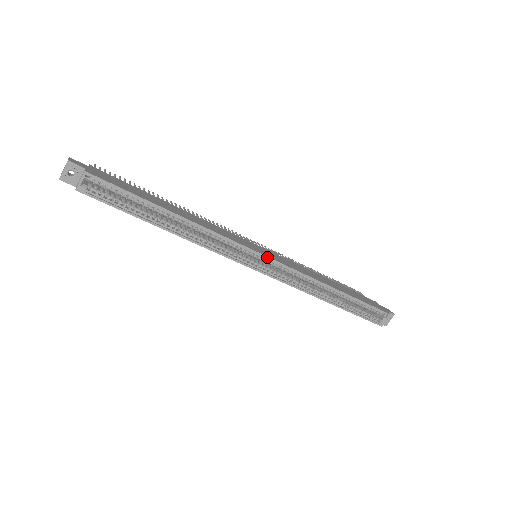
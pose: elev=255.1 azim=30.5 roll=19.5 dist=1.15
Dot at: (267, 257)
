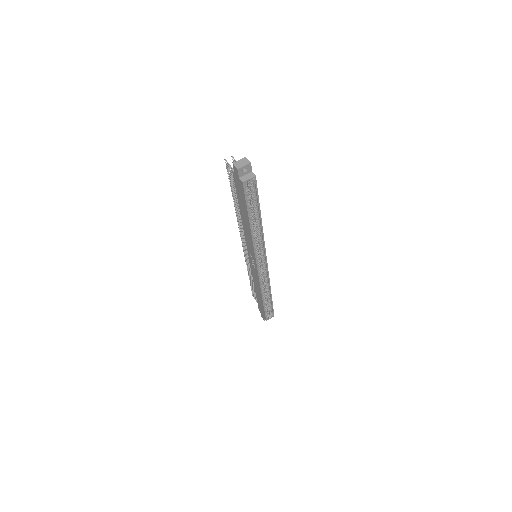
Dot at: occluded
